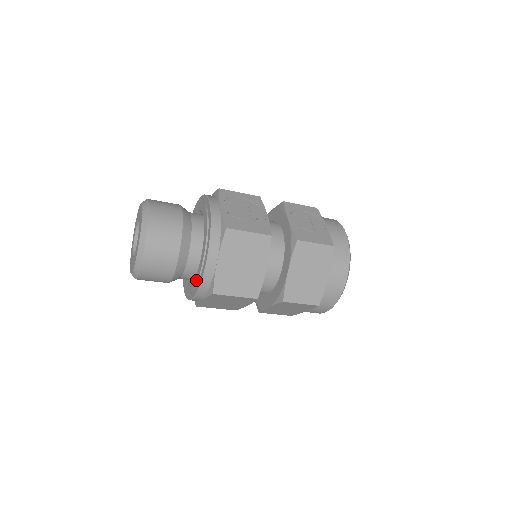
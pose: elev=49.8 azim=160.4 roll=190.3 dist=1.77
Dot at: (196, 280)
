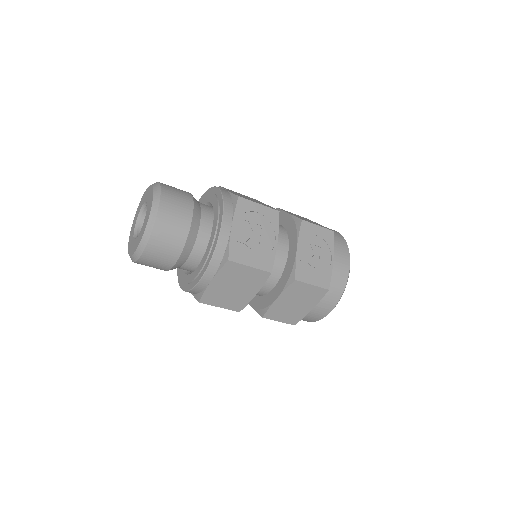
Dot at: (187, 281)
